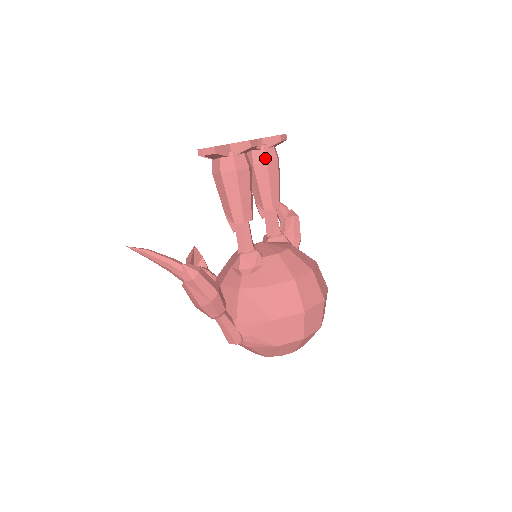
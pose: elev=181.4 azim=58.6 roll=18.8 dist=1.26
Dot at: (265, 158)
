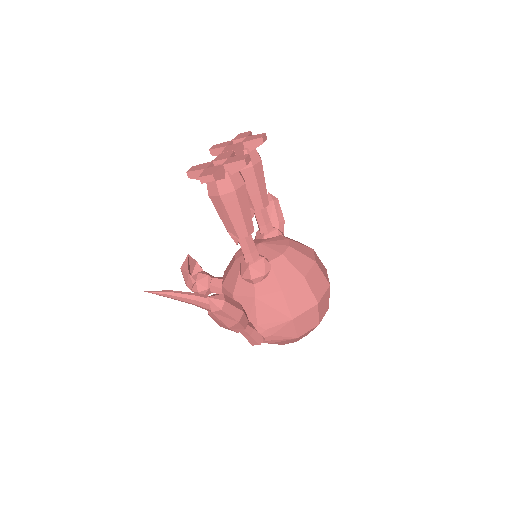
Dot at: (250, 162)
